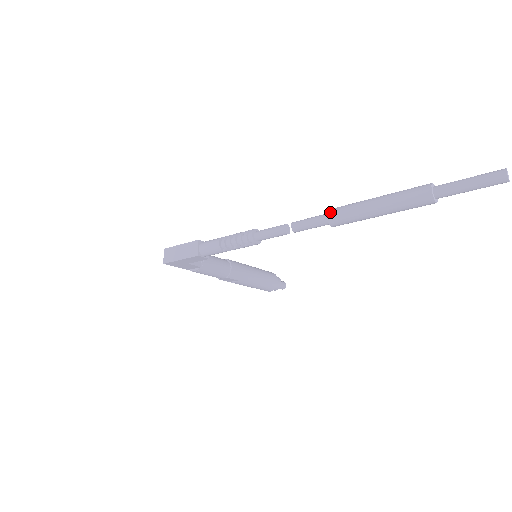
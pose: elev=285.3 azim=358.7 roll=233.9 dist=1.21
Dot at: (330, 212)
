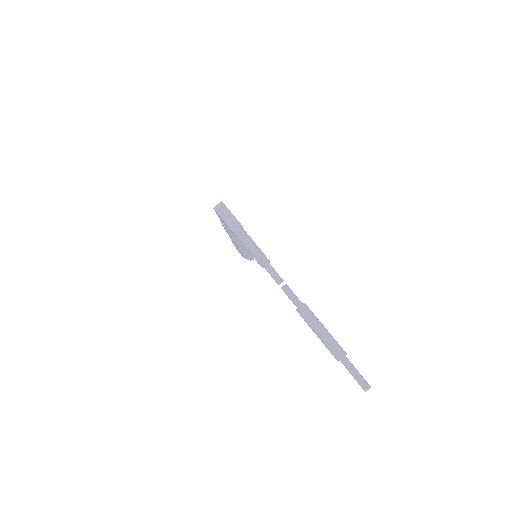
Dot at: (303, 306)
